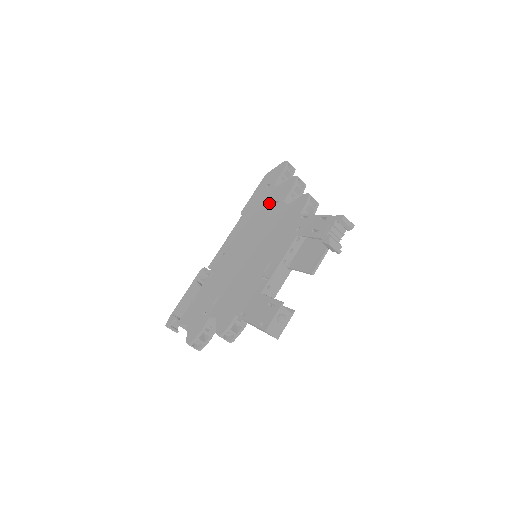
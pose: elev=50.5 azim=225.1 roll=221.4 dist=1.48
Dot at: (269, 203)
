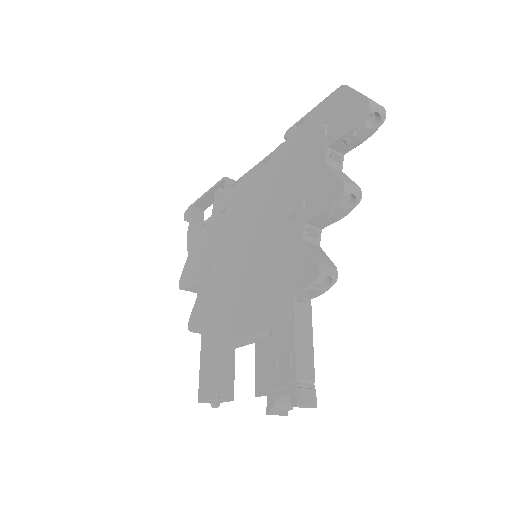
Dot at: (300, 188)
